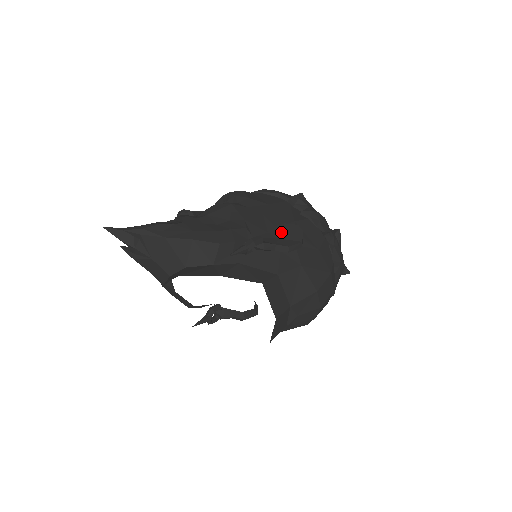
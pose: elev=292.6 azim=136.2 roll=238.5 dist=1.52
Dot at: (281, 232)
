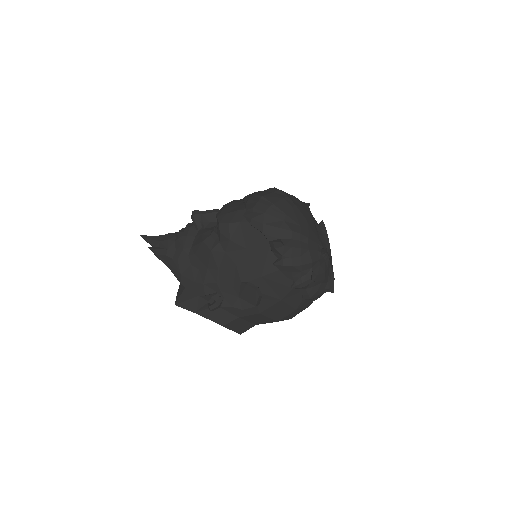
Dot at: (242, 292)
